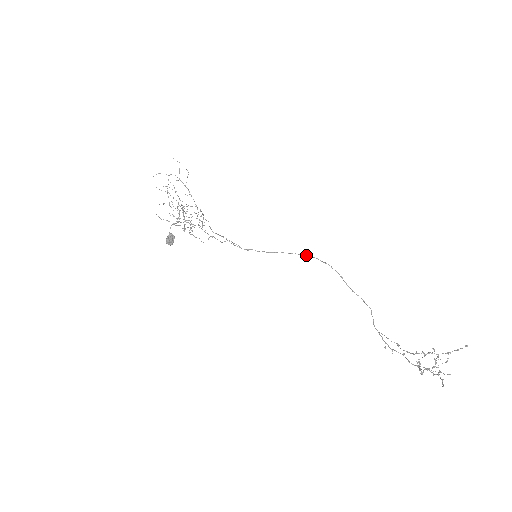
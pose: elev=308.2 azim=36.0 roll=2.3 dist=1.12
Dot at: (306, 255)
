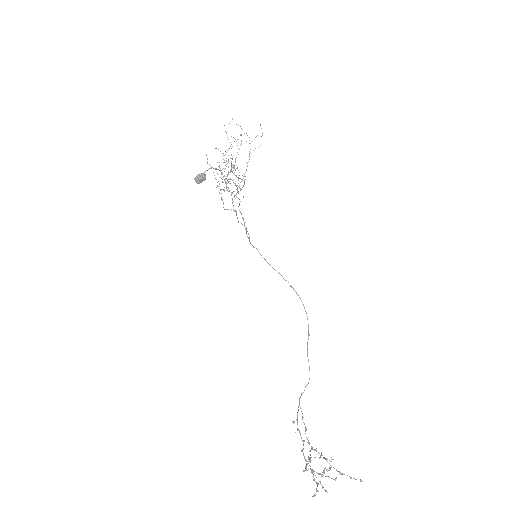
Dot at: occluded
